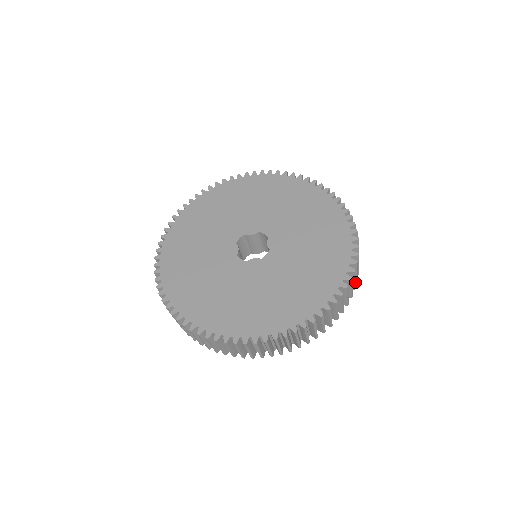
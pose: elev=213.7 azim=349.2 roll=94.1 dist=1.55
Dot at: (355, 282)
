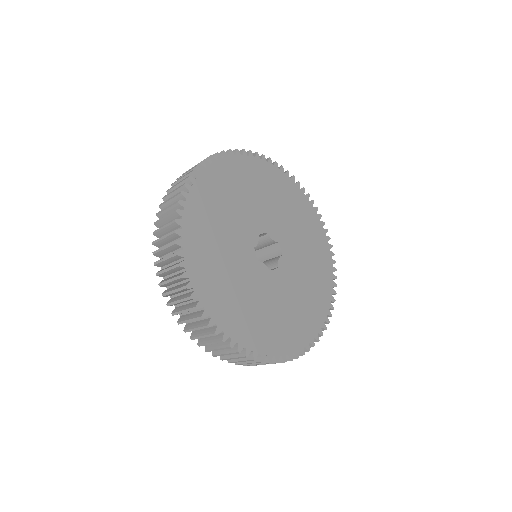
Dot at: occluded
